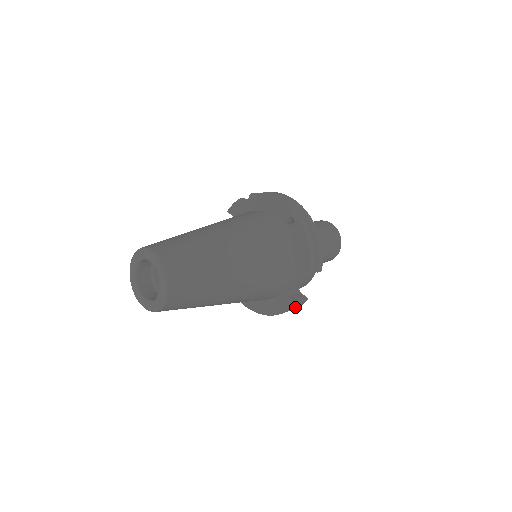
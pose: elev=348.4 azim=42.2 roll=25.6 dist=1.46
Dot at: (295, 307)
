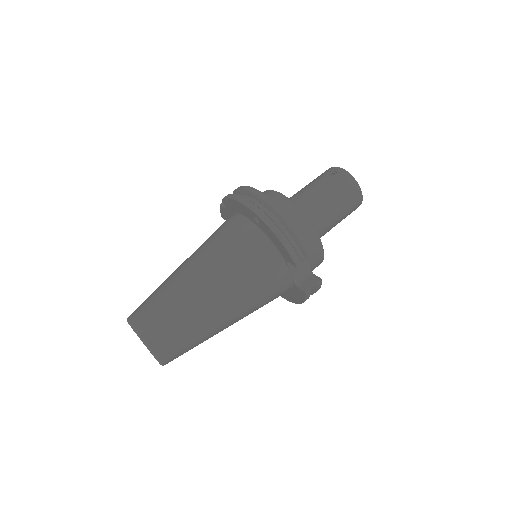
Dot at: (315, 290)
